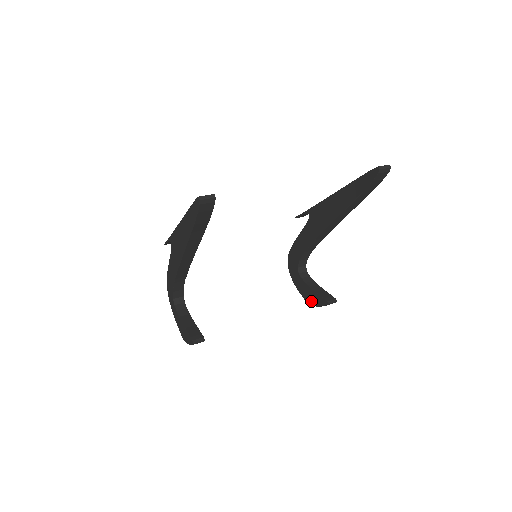
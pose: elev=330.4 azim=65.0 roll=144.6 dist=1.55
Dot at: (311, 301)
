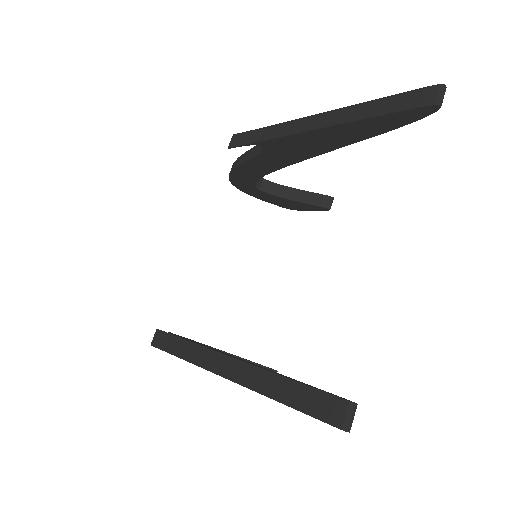
Dot at: (294, 208)
